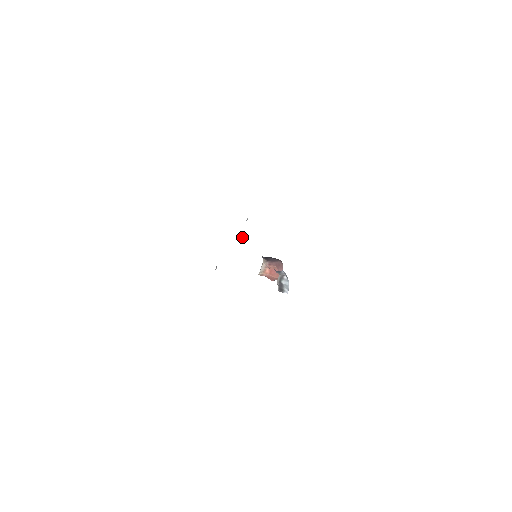
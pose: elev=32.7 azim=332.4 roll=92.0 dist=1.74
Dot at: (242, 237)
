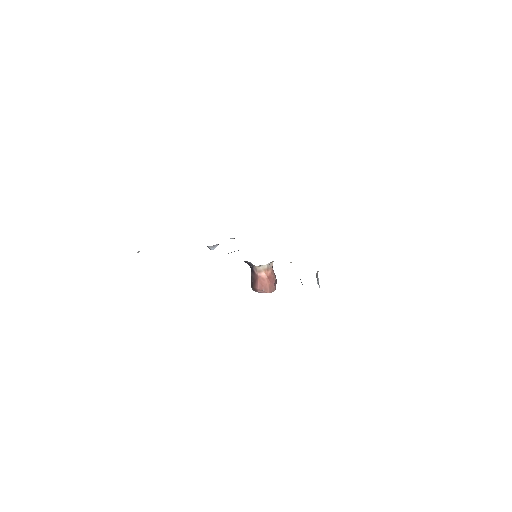
Dot at: (213, 246)
